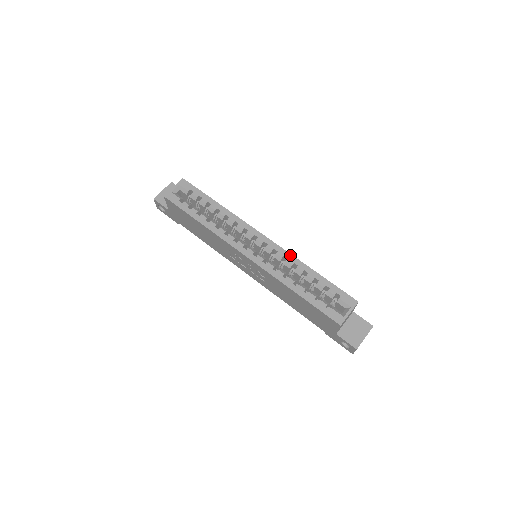
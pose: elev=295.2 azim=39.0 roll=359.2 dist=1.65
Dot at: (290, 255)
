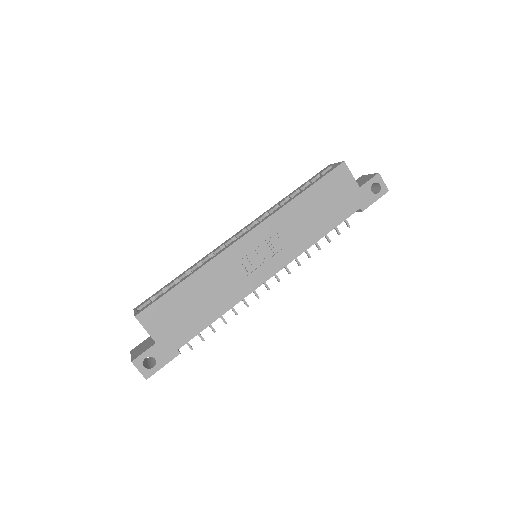
Dot at: (265, 212)
